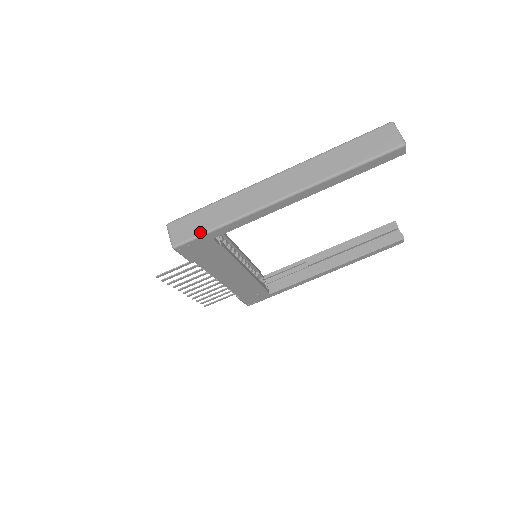
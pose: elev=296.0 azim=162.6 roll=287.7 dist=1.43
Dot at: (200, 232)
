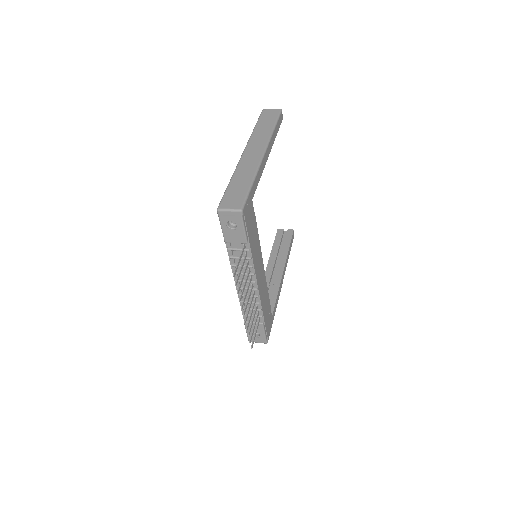
Dot at: (246, 192)
